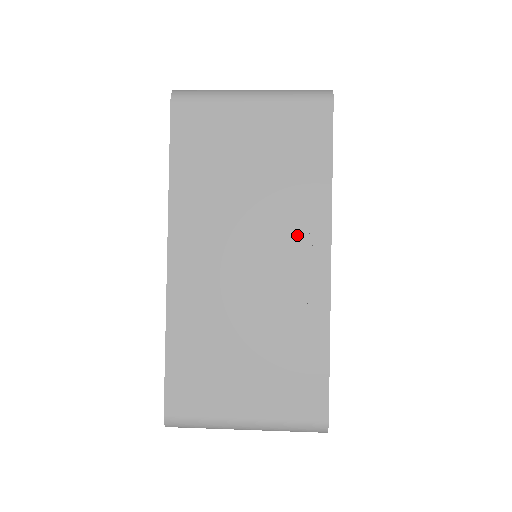
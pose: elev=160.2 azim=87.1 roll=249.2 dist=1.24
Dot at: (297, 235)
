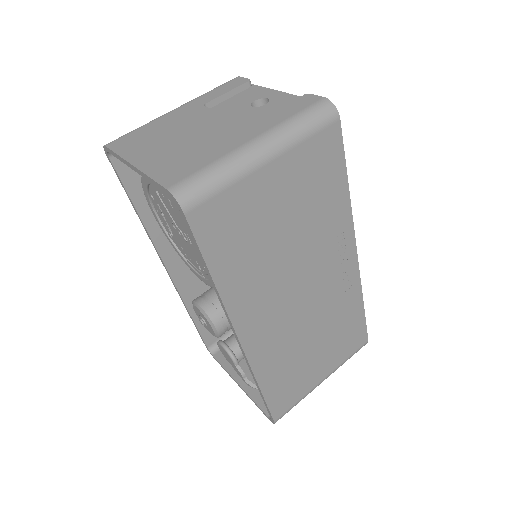
Dot at: (332, 253)
